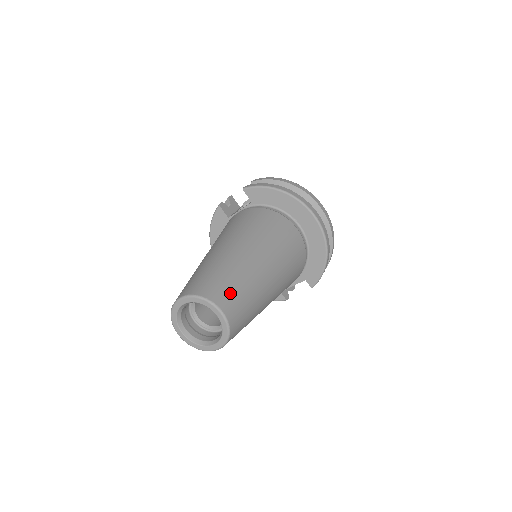
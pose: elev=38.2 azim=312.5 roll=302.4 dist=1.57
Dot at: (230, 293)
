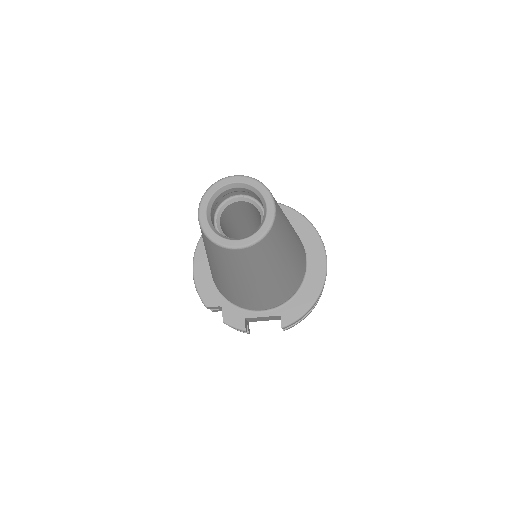
Dot at: (279, 208)
